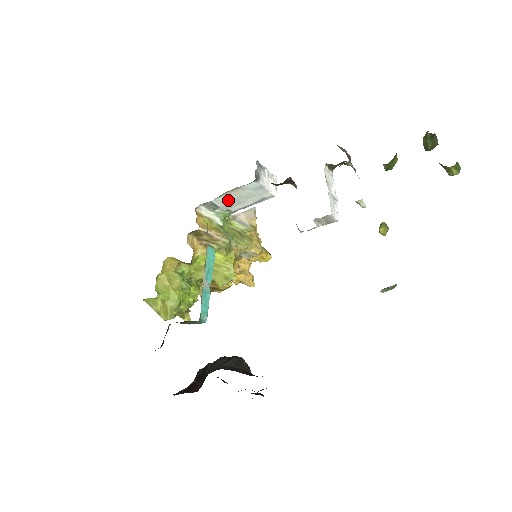
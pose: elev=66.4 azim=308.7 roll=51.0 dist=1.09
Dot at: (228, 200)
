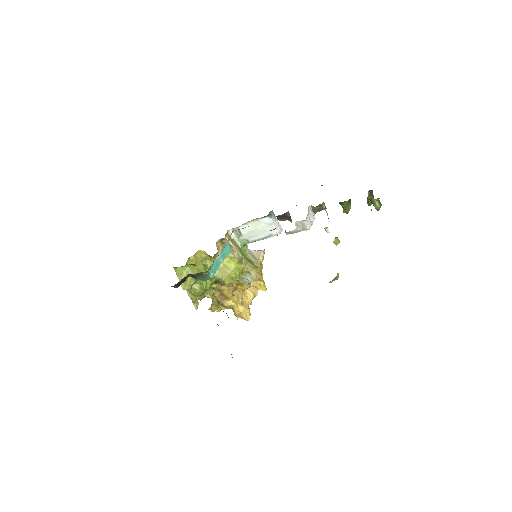
Dot at: (249, 230)
